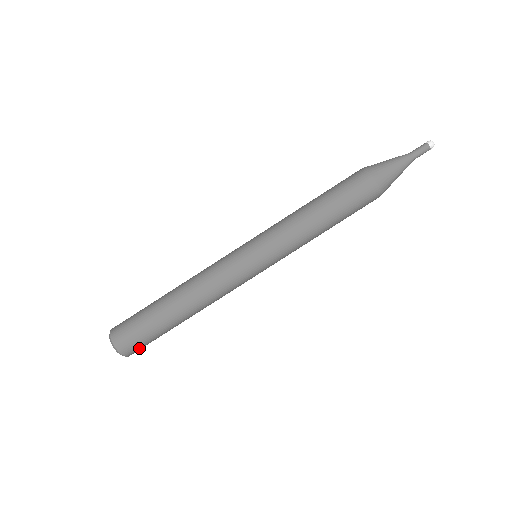
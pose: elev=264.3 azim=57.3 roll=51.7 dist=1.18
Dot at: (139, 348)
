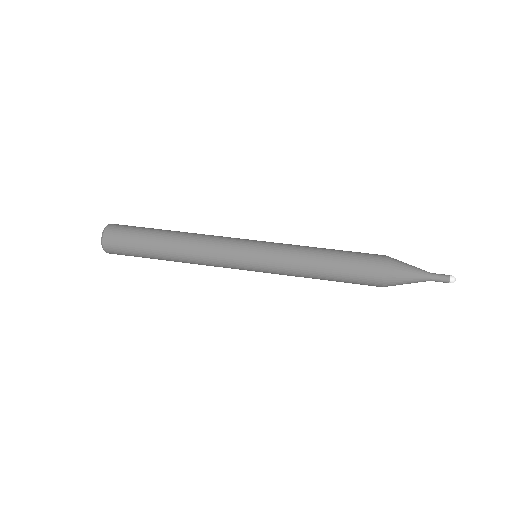
Dot at: (119, 231)
